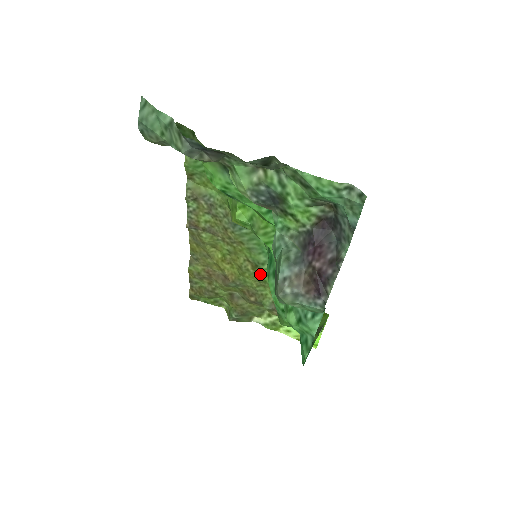
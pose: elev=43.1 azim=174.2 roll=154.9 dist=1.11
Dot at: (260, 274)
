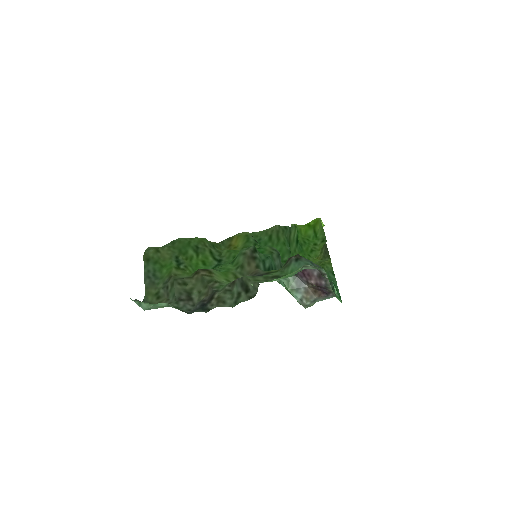
Dot at: occluded
